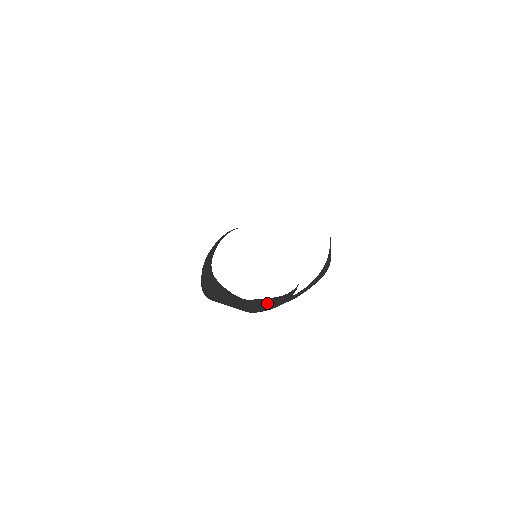
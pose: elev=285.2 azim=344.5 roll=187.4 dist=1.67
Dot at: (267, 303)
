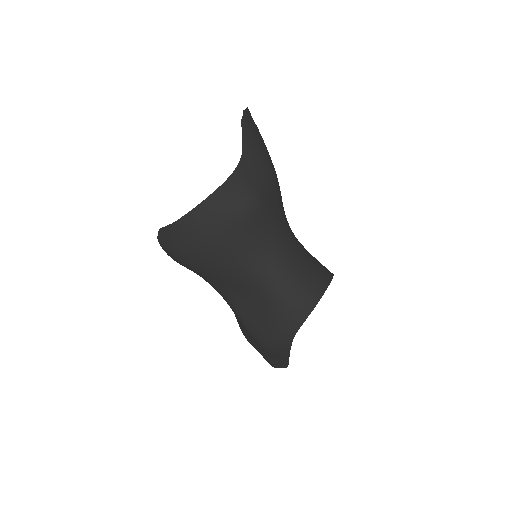
Dot at: (168, 234)
